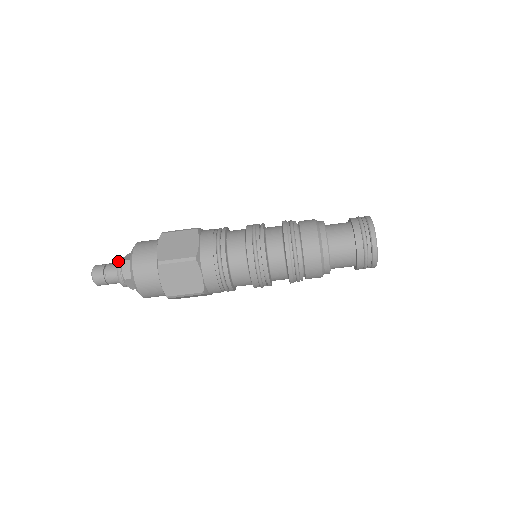
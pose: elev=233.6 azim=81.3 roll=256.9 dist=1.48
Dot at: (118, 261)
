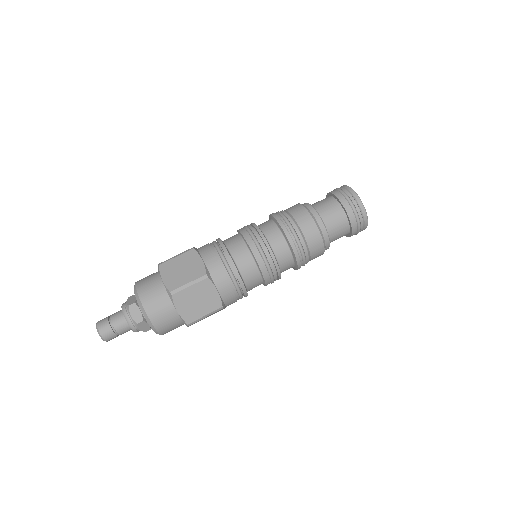
Dot at: (122, 308)
